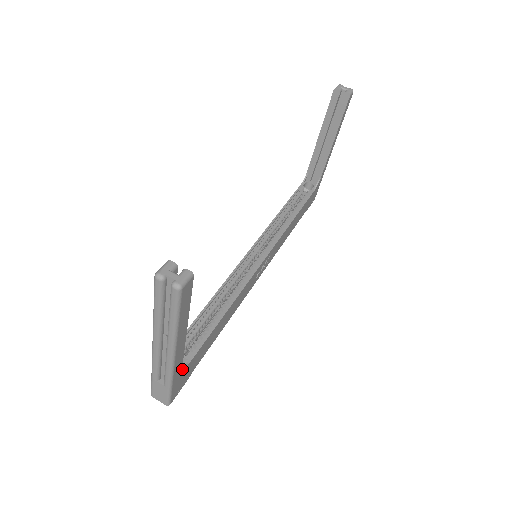
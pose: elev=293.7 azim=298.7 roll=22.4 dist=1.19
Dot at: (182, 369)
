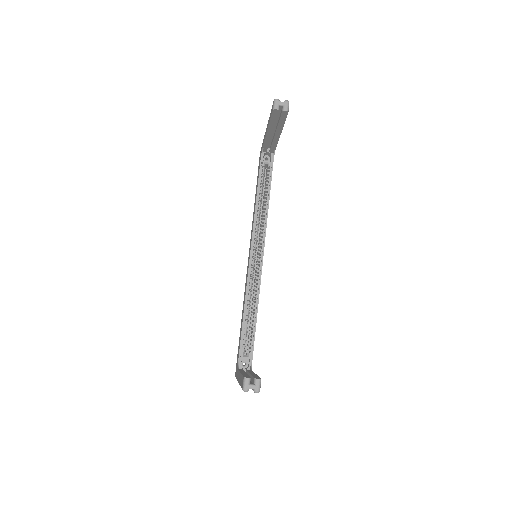
Dot at: occluded
